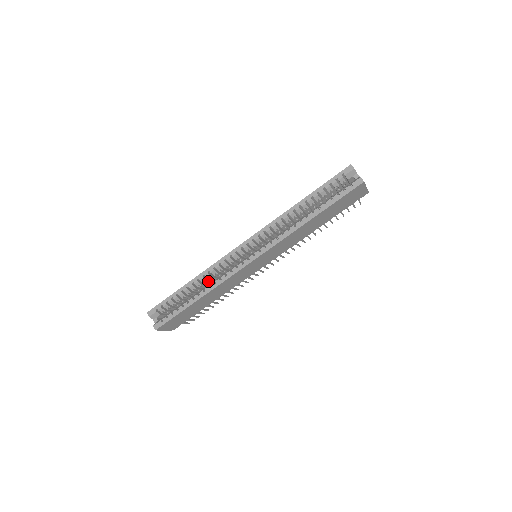
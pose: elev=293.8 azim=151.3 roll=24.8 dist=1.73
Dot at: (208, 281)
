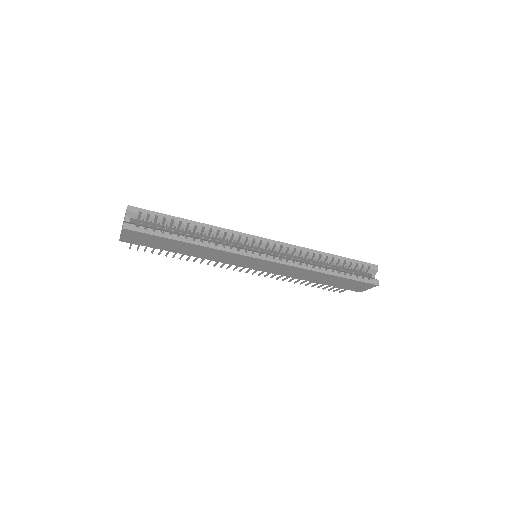
Dot at: occluded
